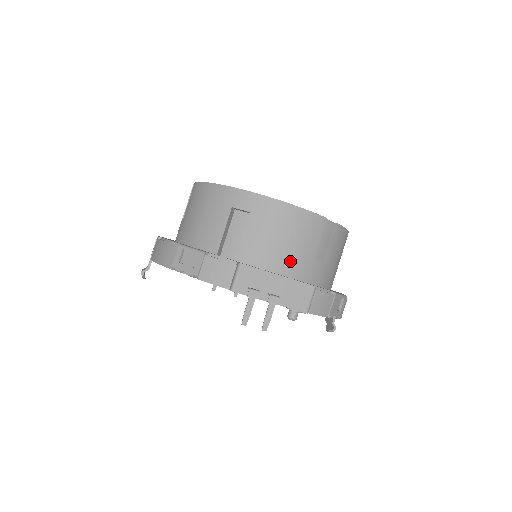
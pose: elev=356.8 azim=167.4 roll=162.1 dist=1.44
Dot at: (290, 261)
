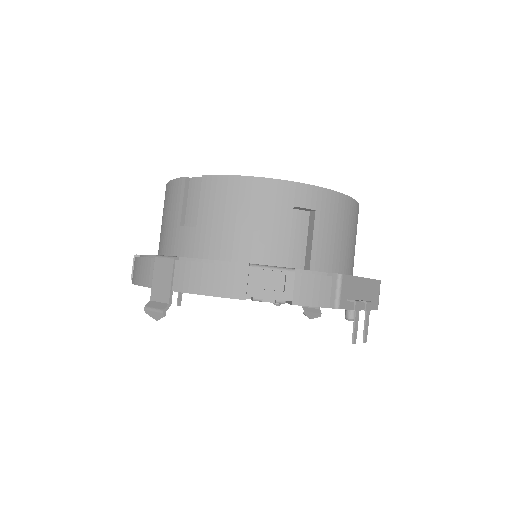
Dot at: (348, 258)
